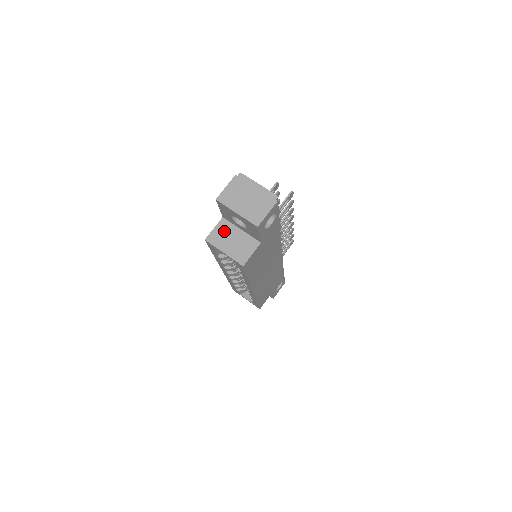
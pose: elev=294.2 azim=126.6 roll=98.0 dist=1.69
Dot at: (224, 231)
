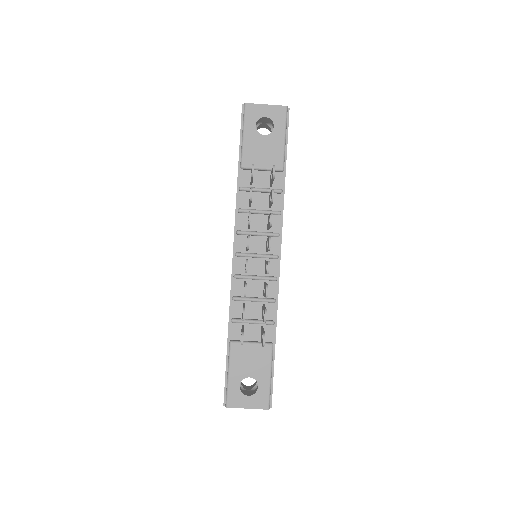
Dot at: occluded
